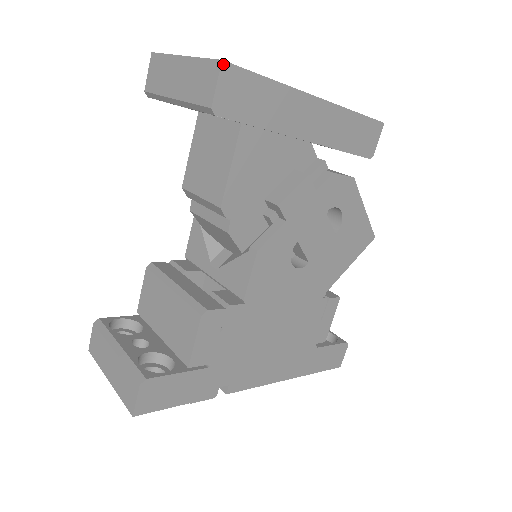
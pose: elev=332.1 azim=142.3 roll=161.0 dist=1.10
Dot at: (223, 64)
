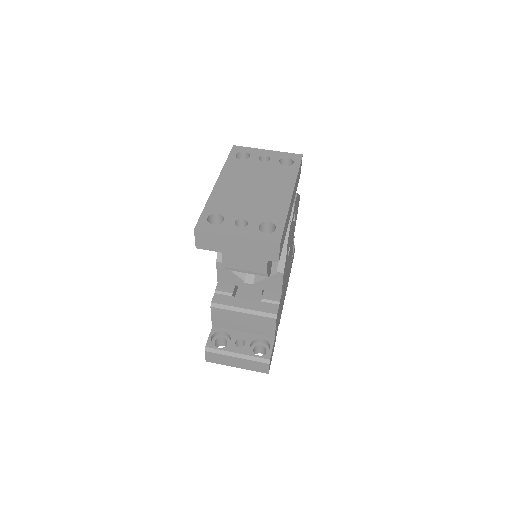
Dot at: (280, 244)
